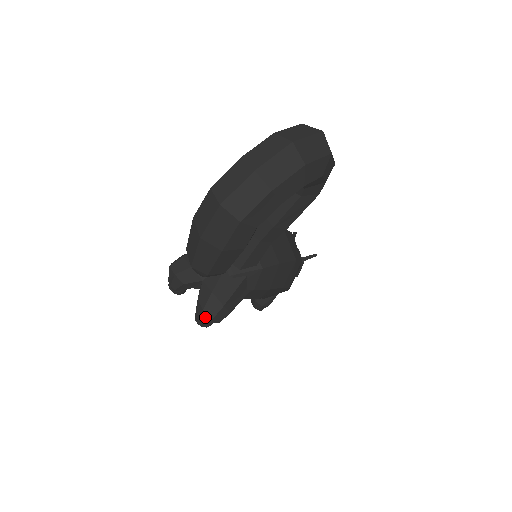
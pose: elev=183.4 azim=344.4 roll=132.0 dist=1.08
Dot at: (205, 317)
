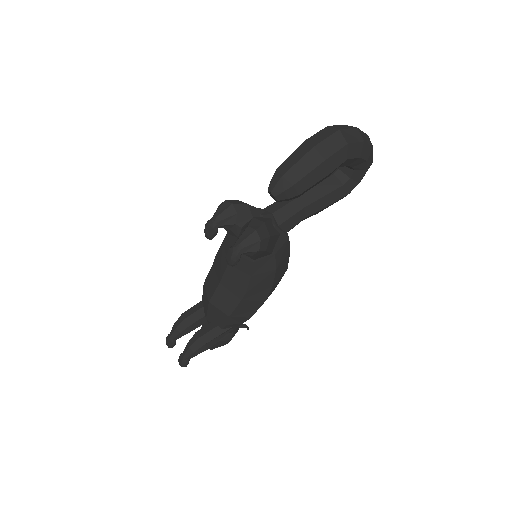
Dot at: (252, 239)
